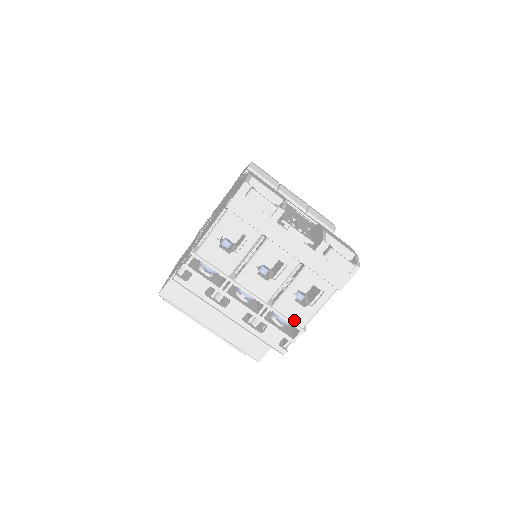
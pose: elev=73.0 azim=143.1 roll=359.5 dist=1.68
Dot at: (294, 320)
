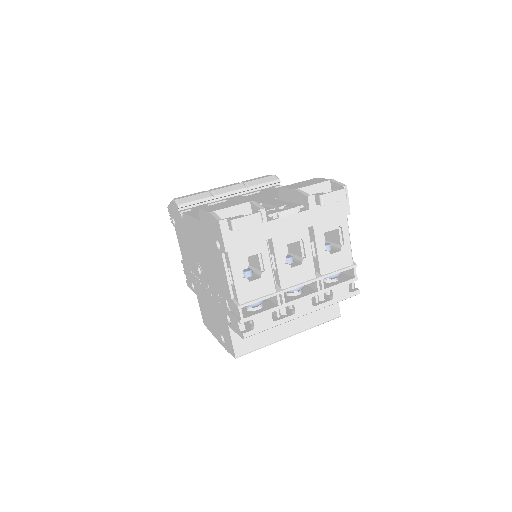
Dot at: (343, 266)
